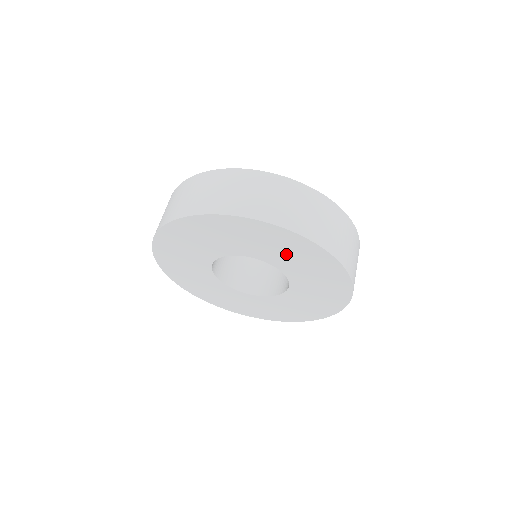
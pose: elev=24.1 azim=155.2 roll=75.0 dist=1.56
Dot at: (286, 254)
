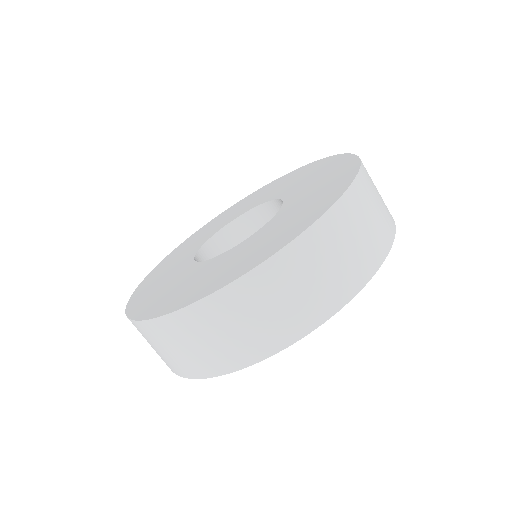
Dot at: occluded
